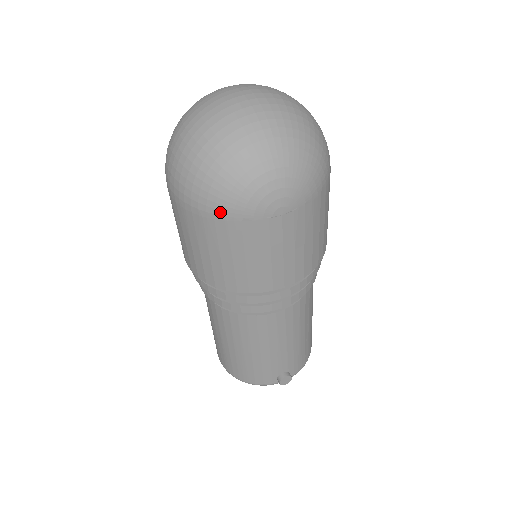
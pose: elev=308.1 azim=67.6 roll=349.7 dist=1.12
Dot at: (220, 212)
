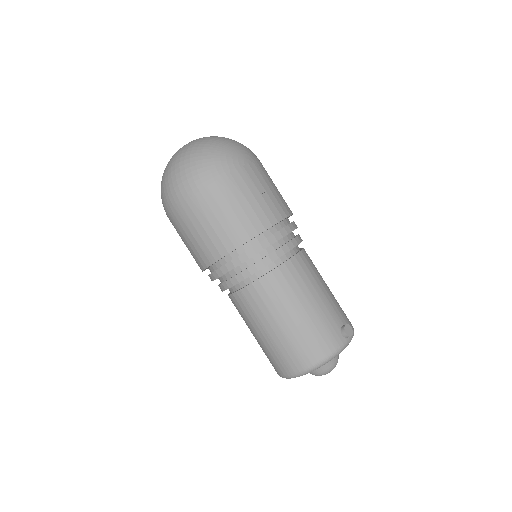
Dot at: (215, 173)
